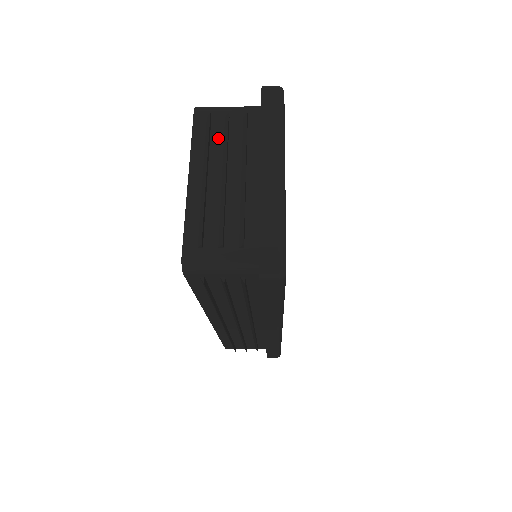
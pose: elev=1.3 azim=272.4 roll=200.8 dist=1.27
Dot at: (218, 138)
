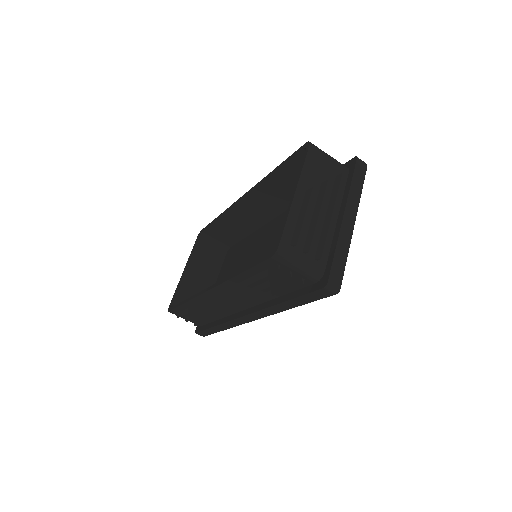
Dot at: (320, 174)
